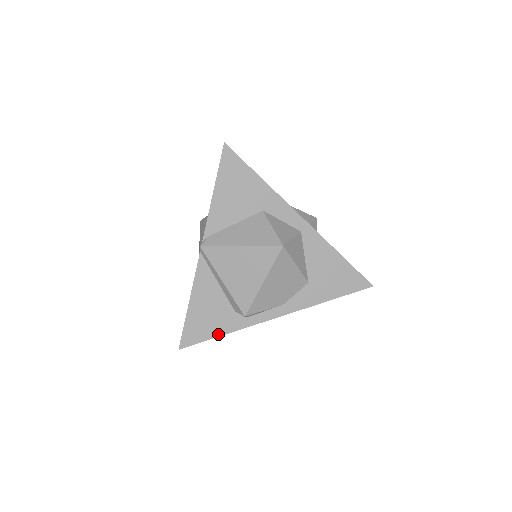
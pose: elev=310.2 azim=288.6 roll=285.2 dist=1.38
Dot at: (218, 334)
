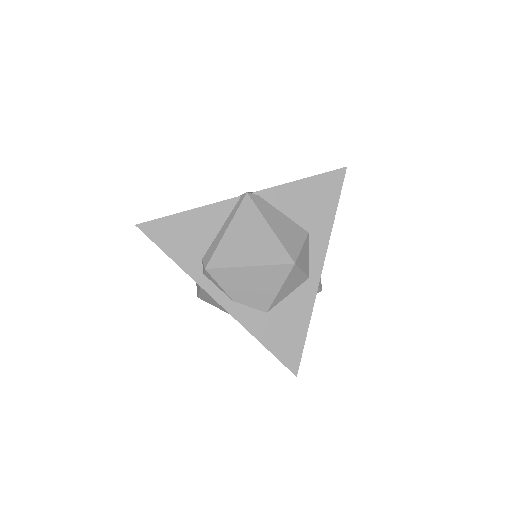
Dot at: (171, 255)
